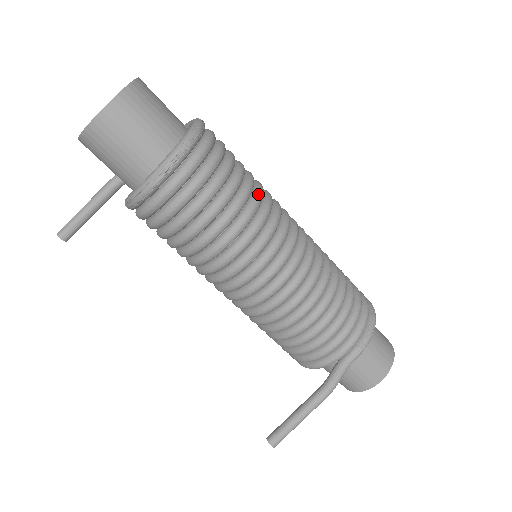
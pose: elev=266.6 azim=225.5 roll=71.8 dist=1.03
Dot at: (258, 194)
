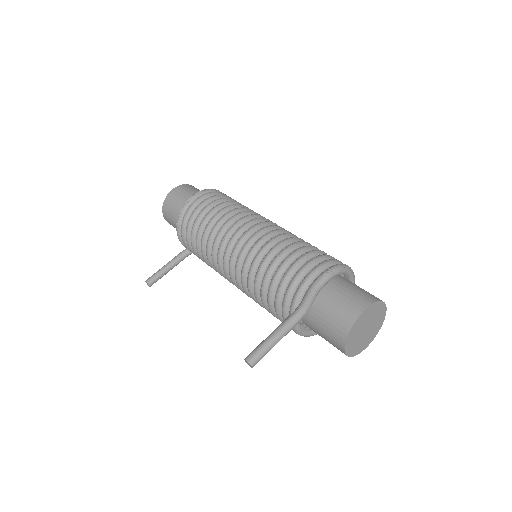
Dot at: (248, 208)
